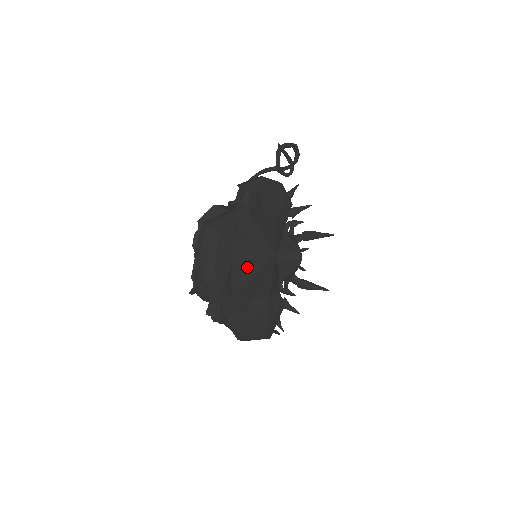
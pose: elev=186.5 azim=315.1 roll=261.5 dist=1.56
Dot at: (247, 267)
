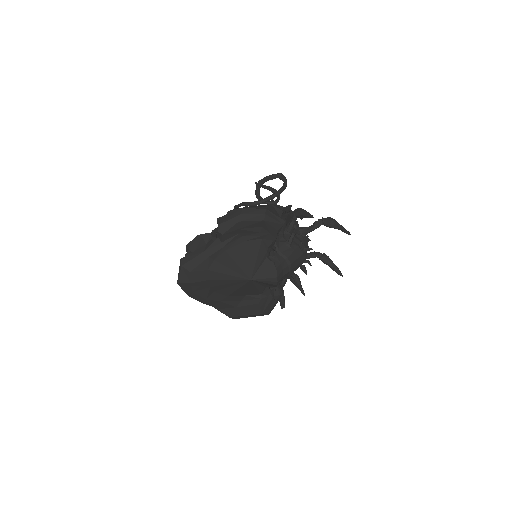
Dot at: (226, 286)
